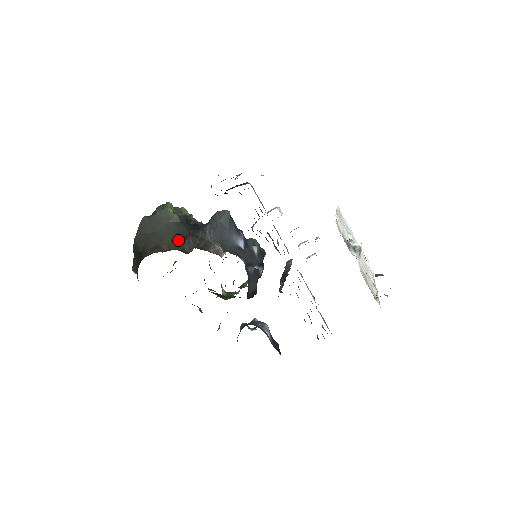
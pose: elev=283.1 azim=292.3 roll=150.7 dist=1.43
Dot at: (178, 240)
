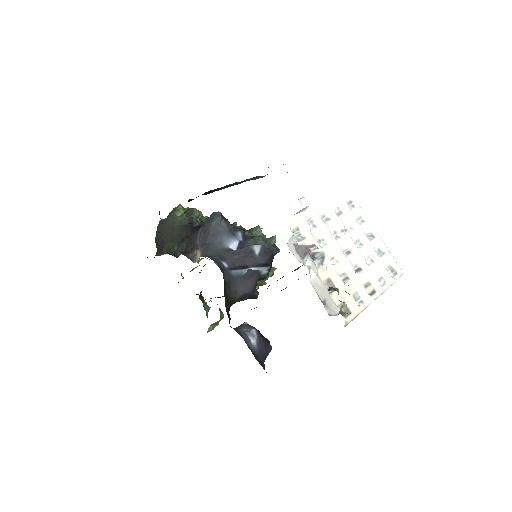
Dot at: (176, 243)
